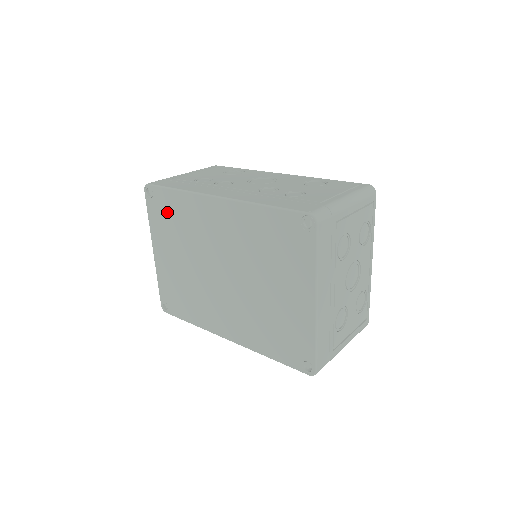
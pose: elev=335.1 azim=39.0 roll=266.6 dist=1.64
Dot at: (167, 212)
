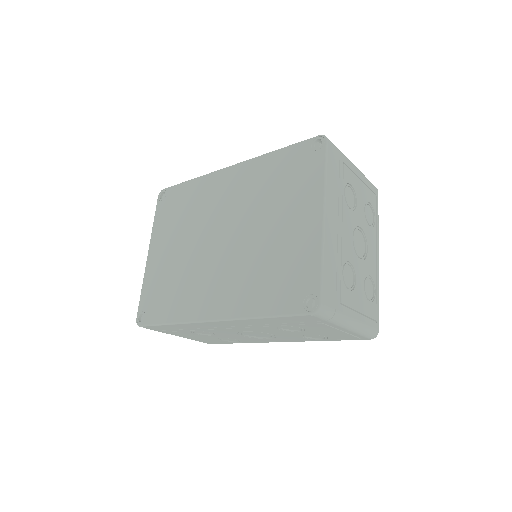
Dot at: (176, 205)
